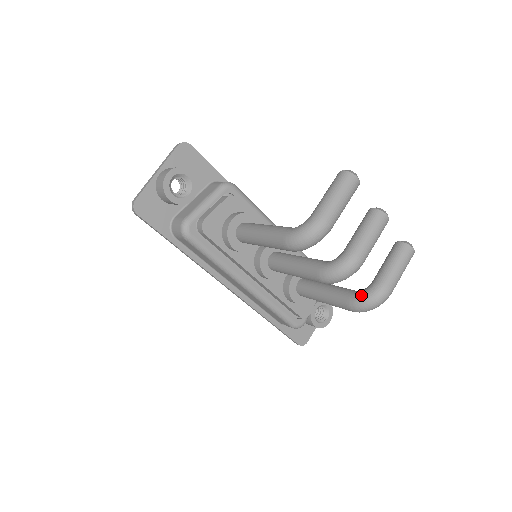
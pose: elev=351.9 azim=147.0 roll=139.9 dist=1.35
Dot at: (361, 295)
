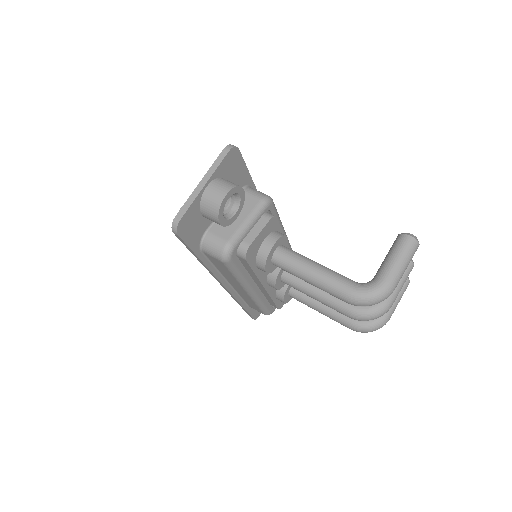
Dot at: (367, 321)
